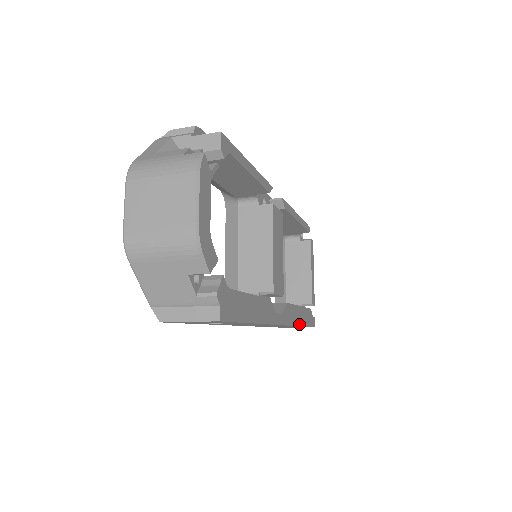
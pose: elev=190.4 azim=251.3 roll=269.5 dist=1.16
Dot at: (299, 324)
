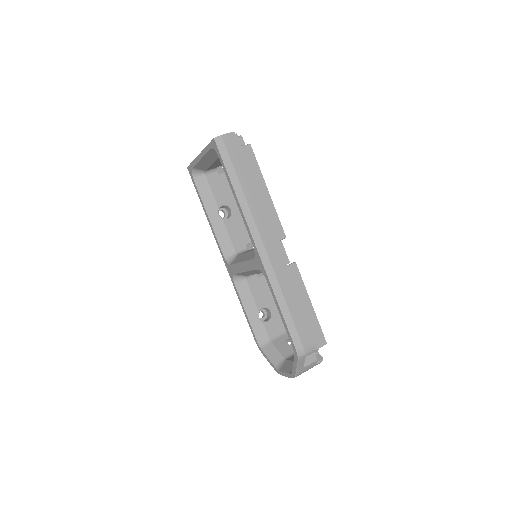
Dot at: occluded
